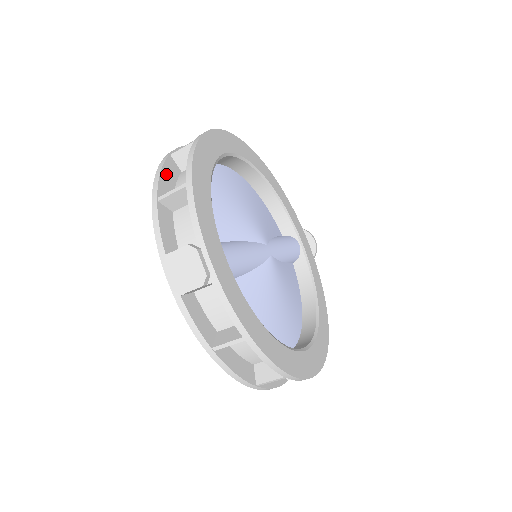
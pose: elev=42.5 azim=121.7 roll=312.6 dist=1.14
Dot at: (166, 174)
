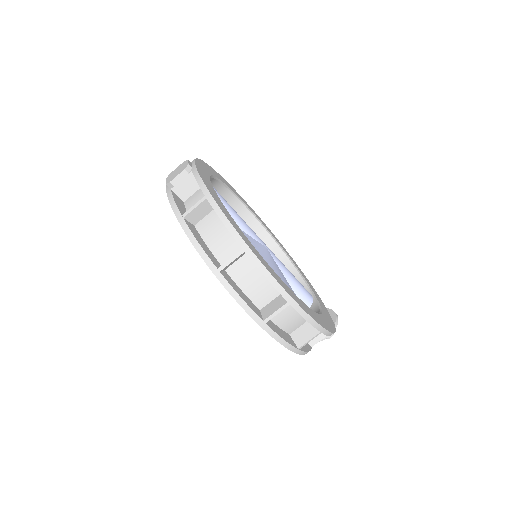
Dot at: occluded
